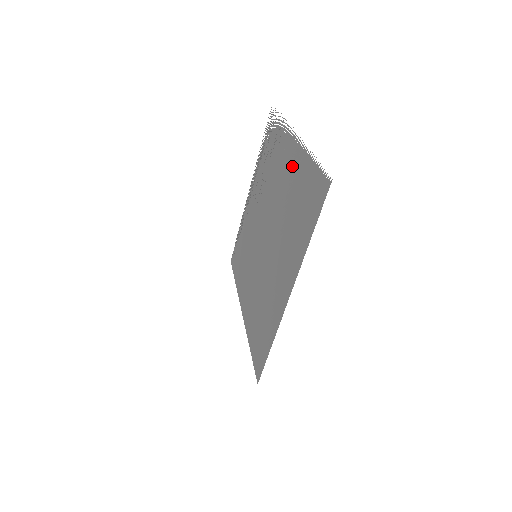
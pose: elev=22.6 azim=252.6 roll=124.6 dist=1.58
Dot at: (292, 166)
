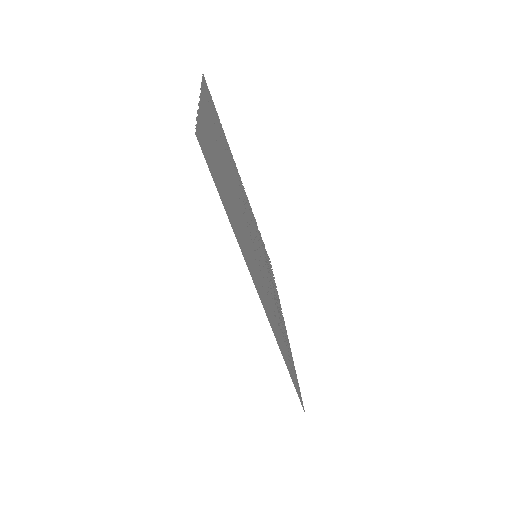
Dot at: occluded
